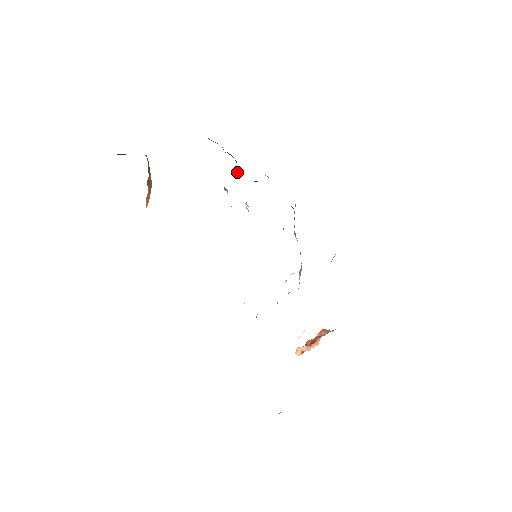
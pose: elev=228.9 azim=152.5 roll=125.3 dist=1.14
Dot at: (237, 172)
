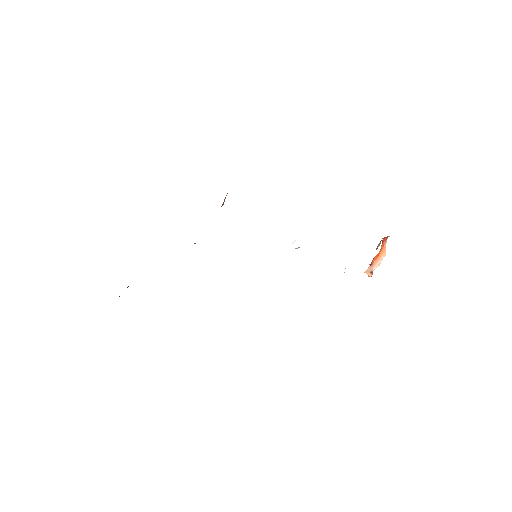
Dot at: occluded
